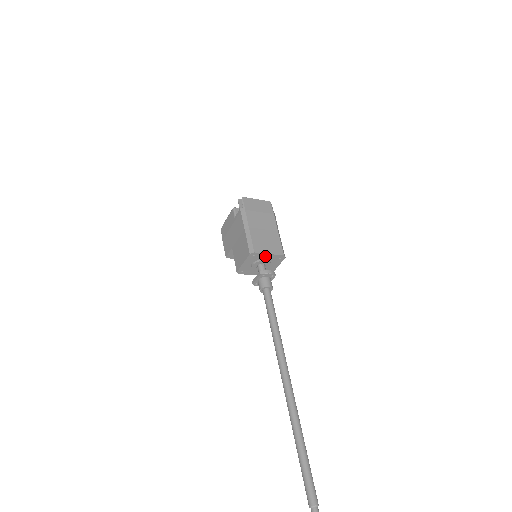
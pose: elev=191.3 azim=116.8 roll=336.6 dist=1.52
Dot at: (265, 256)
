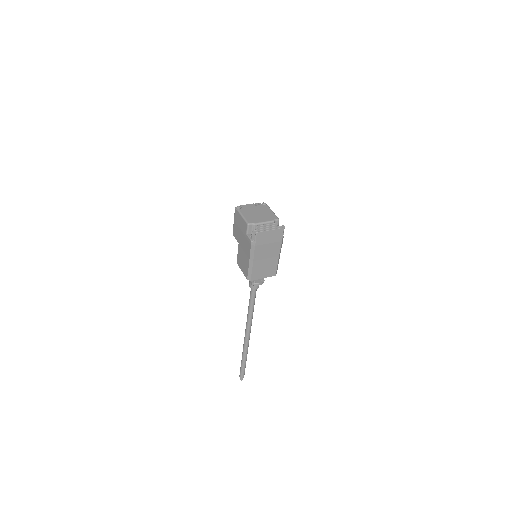
Dot at: (260, 276)
